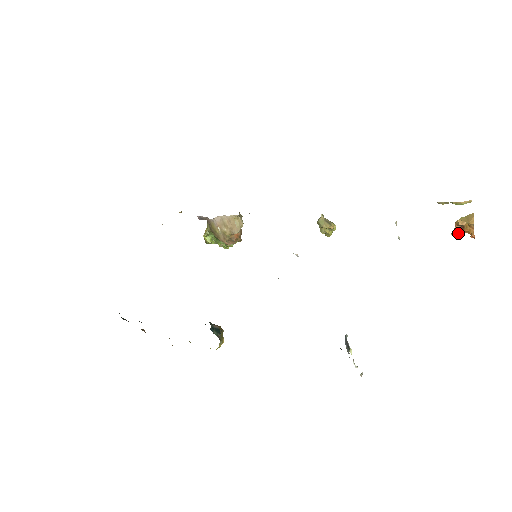
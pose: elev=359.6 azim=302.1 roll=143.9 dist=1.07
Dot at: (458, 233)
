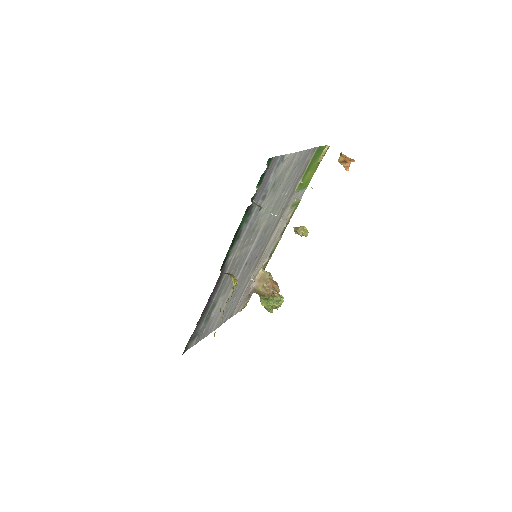
Dot at: (346, 166)
